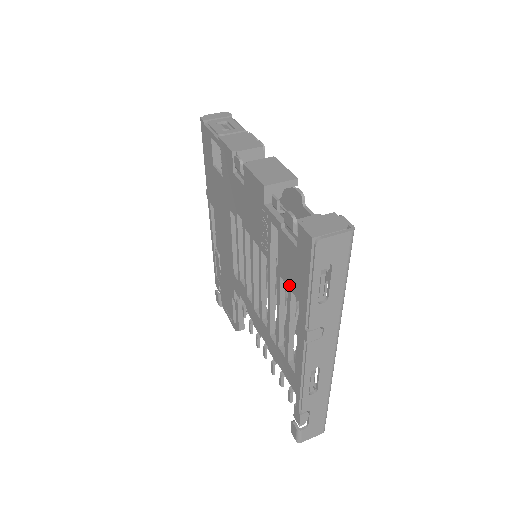
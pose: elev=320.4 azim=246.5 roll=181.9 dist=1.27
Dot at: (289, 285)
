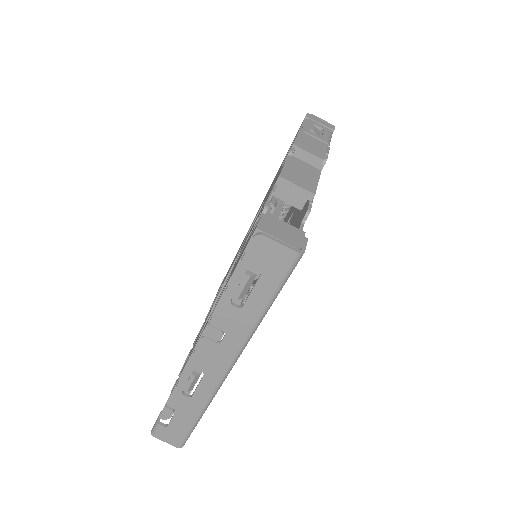
Dot at: occluded
